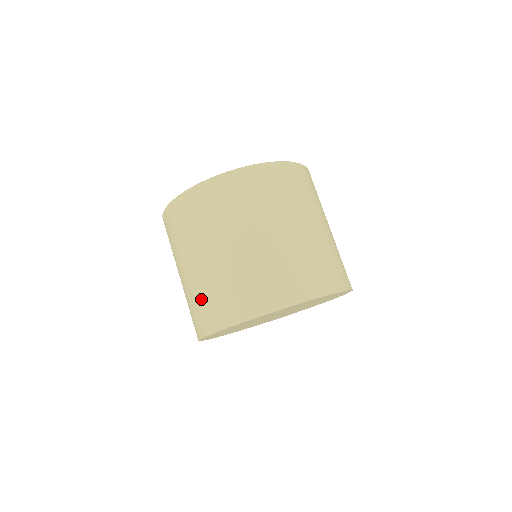
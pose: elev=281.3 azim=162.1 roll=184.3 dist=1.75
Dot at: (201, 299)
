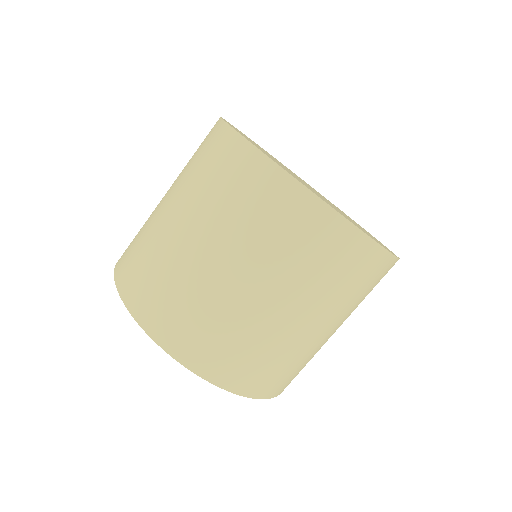
Dot at: (166, 282)
